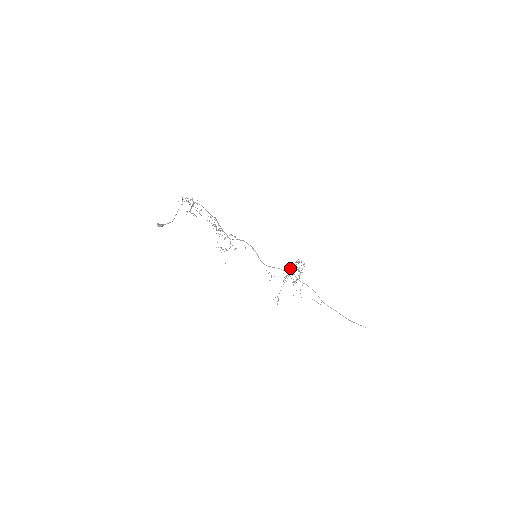
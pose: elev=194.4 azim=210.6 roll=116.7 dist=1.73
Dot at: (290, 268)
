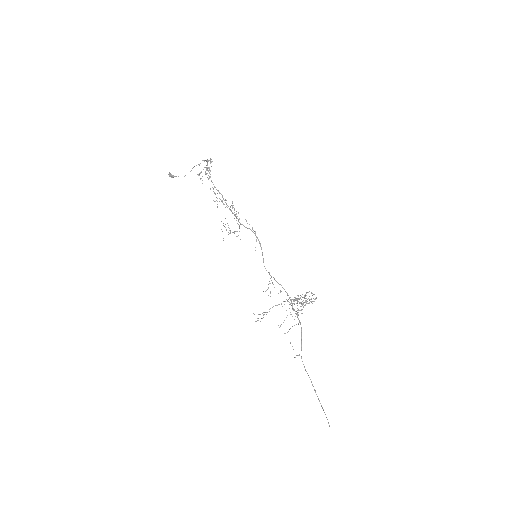
Dot at: occluded
